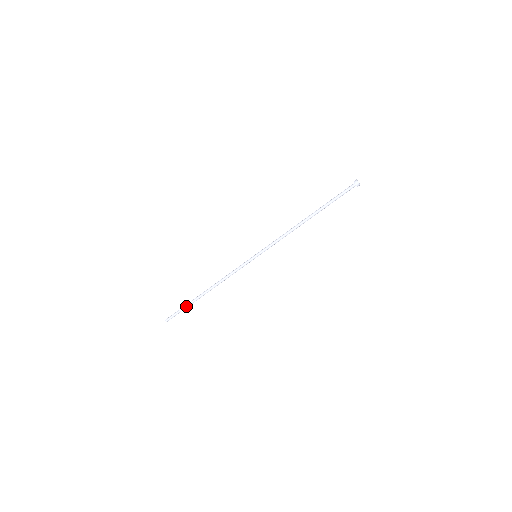
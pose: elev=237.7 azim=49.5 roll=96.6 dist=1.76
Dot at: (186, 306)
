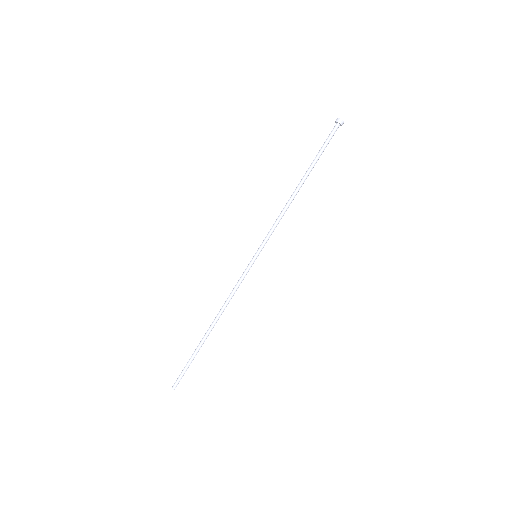
Dot at: (191, 356)
